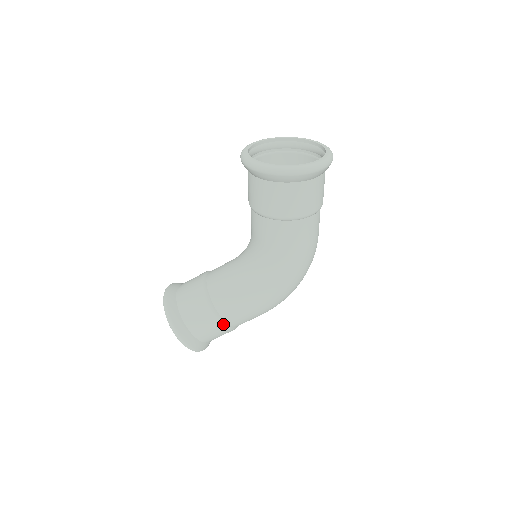
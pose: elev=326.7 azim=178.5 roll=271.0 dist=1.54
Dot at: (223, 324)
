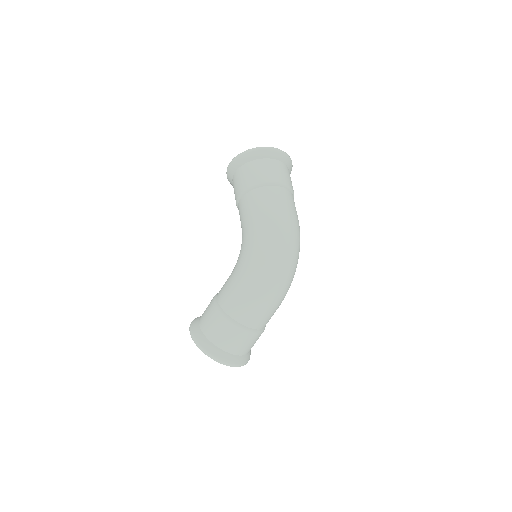
Dot at: (220, 311)
